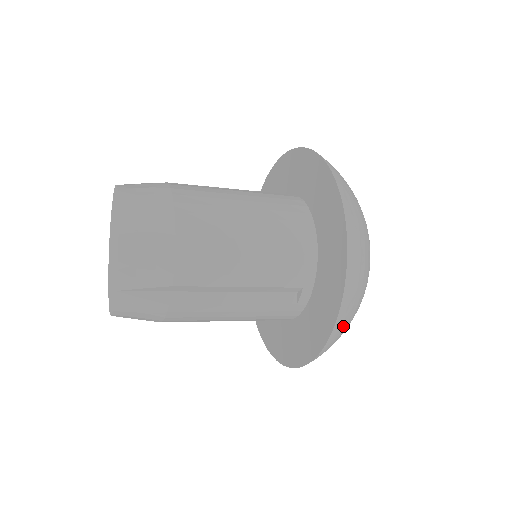
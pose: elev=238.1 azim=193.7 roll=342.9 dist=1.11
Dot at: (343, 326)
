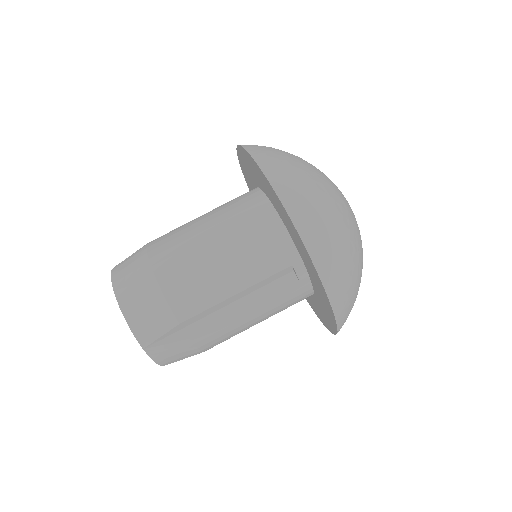
Dot at: (338, 281)
